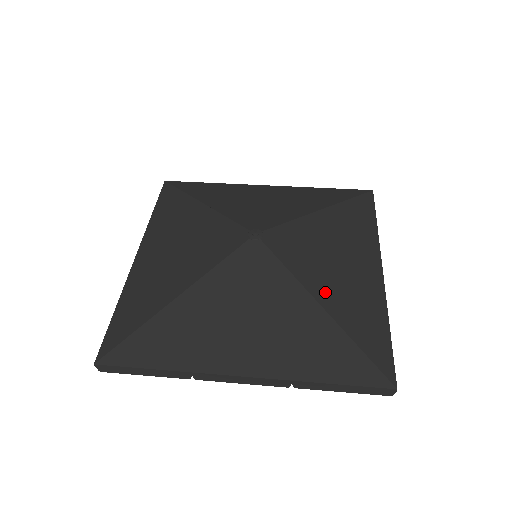
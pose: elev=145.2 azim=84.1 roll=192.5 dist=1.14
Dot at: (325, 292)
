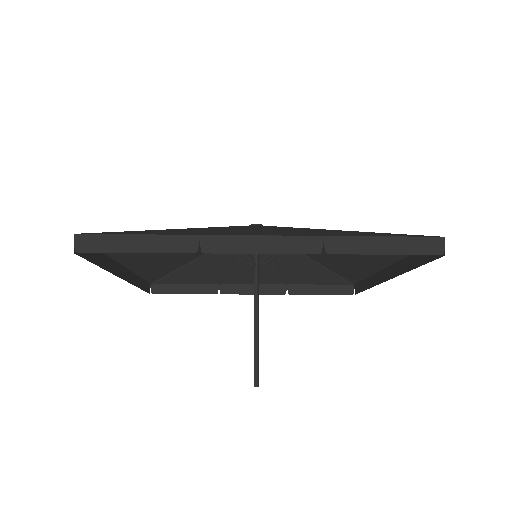
Dot at: occluded
